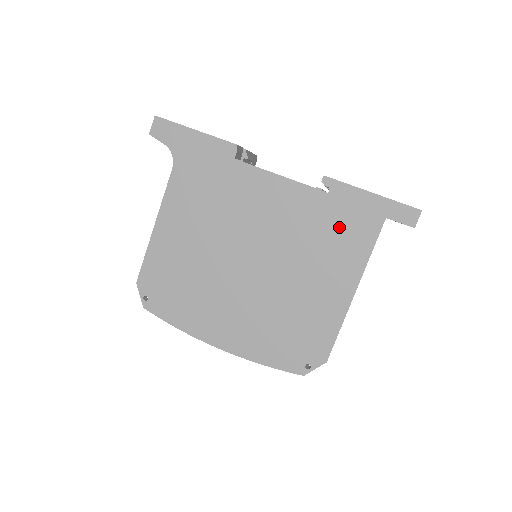
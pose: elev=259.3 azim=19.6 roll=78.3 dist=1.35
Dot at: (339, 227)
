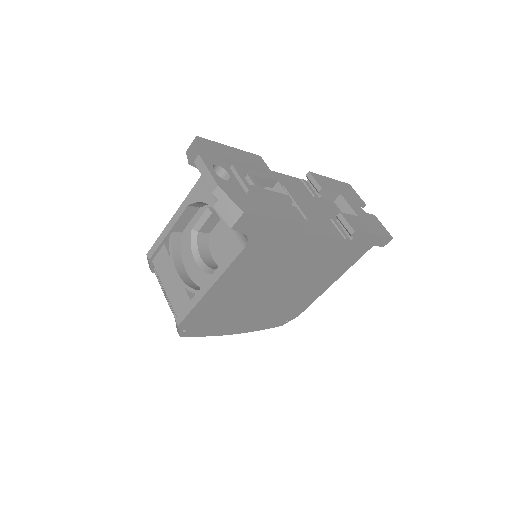
Dot at: (345, 256)
